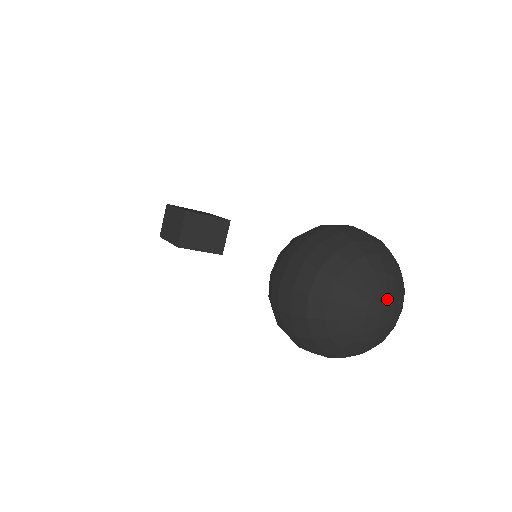
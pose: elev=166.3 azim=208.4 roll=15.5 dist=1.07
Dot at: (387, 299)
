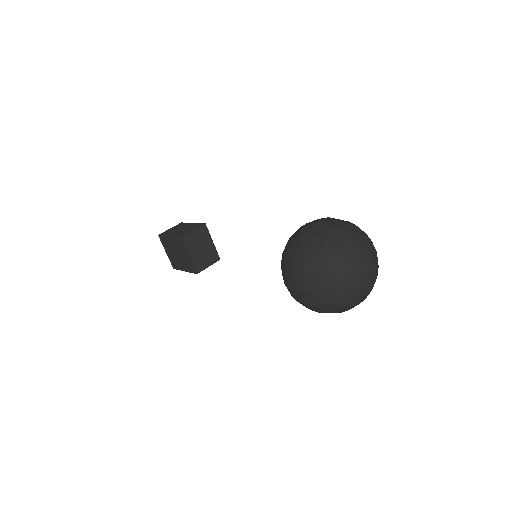
Dot at: (372, 268)
